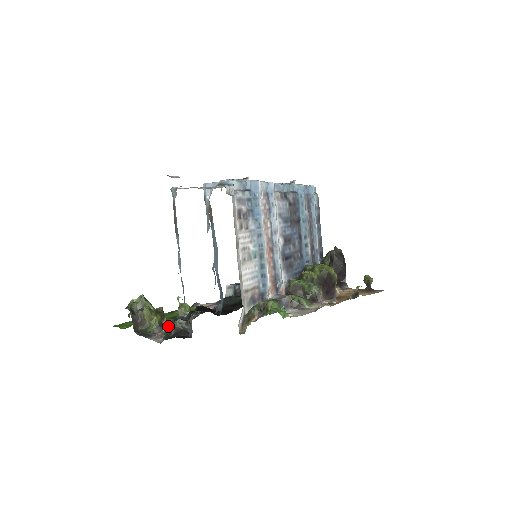
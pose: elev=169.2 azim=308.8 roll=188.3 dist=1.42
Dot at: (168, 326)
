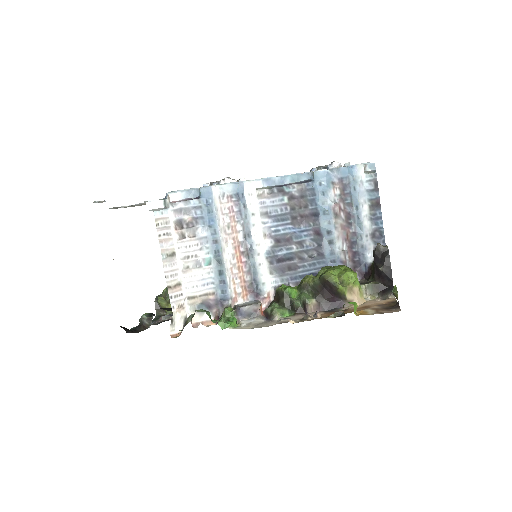
Dot at: (140, 319)
